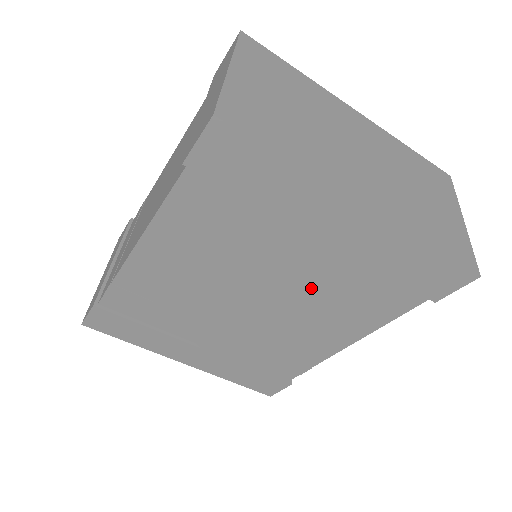
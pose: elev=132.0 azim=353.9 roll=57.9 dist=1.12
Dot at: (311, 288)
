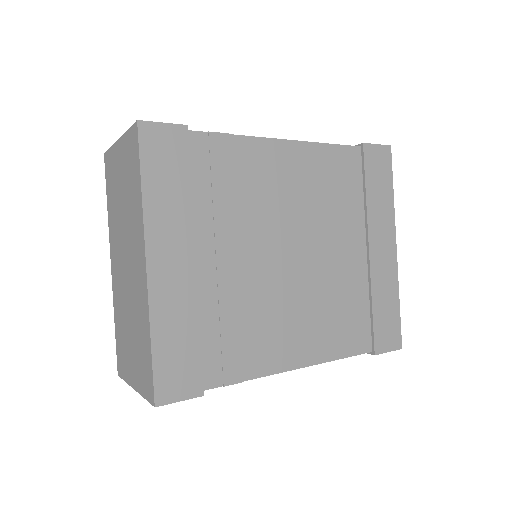
Dot at: (331, 280)
